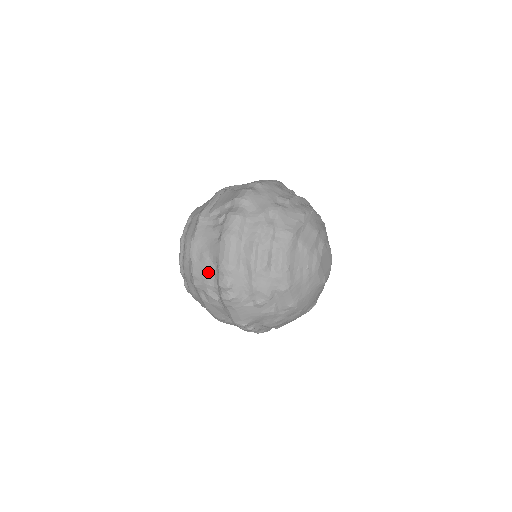
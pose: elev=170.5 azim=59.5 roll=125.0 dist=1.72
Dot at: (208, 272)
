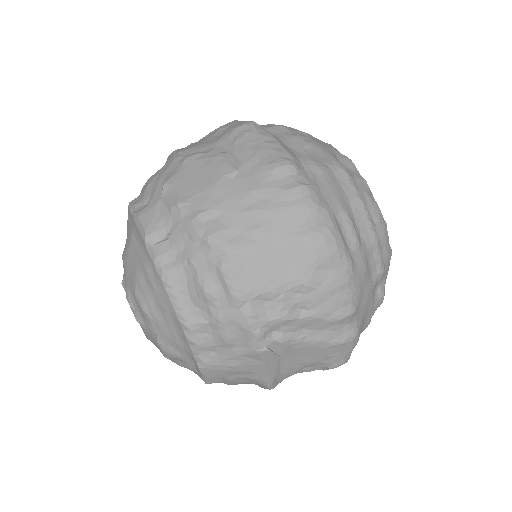
Dot at: occluded
